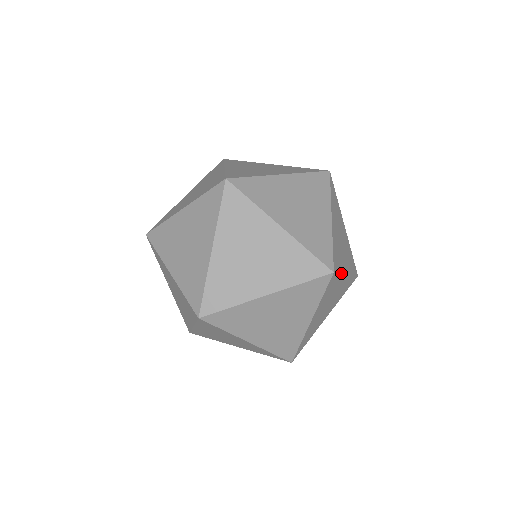
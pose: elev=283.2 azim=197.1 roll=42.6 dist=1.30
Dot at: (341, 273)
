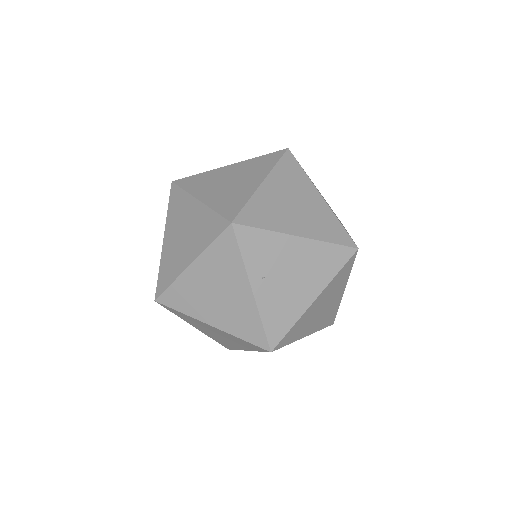
Dot at: occluded
